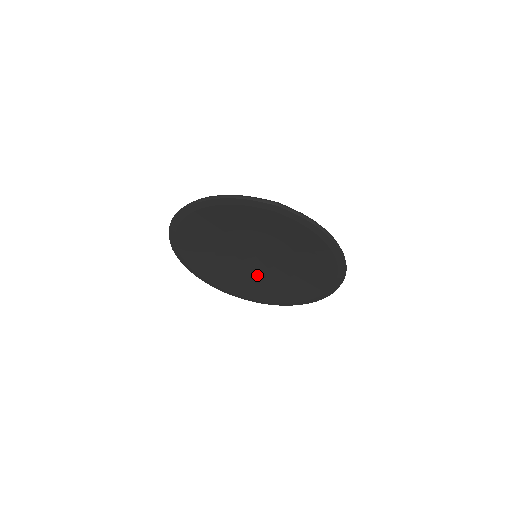
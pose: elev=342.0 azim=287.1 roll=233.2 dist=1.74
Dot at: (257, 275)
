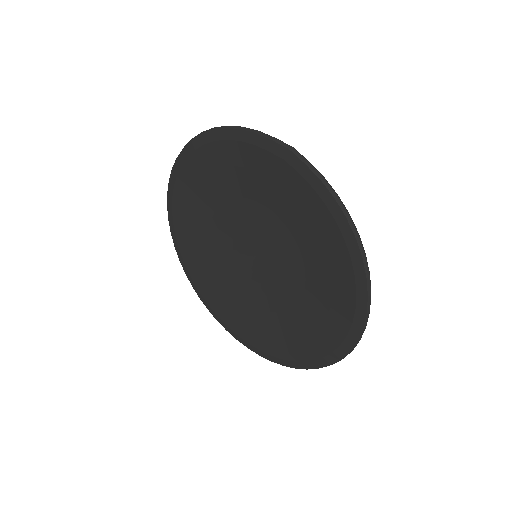
Dot at: (253, 294)
